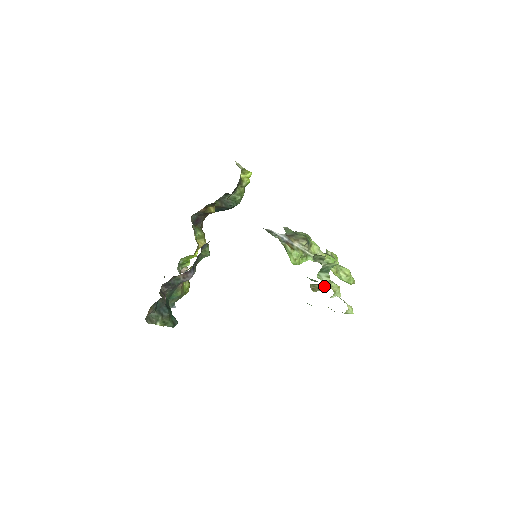
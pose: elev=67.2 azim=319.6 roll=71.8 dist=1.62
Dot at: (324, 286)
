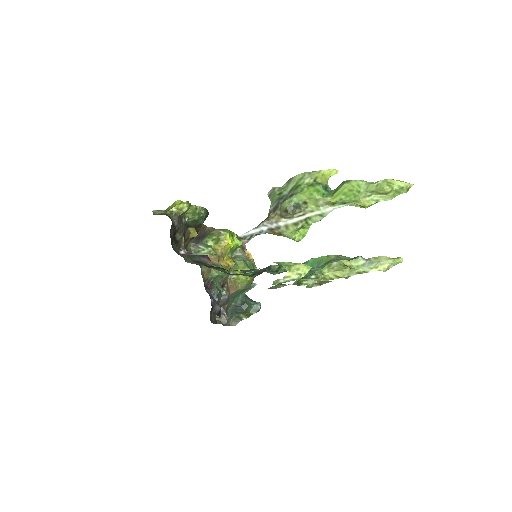
Dot at: (322, 281)
